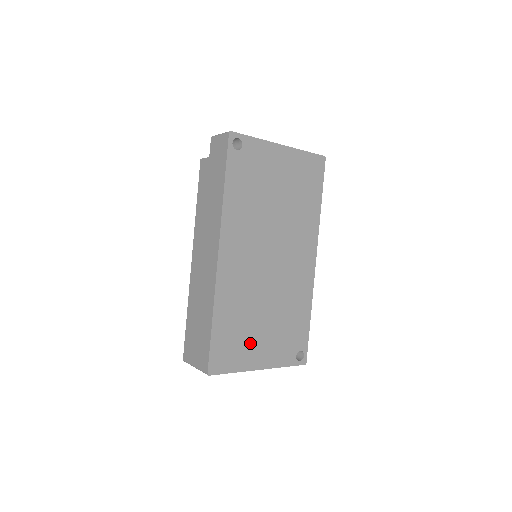
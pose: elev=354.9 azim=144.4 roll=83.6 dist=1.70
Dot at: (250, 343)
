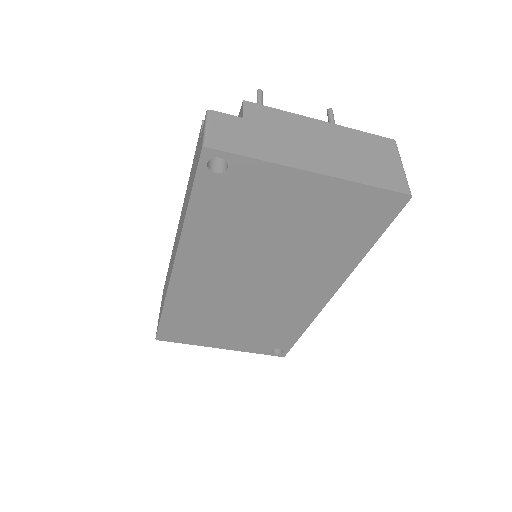
Dot at: (211, 333)
